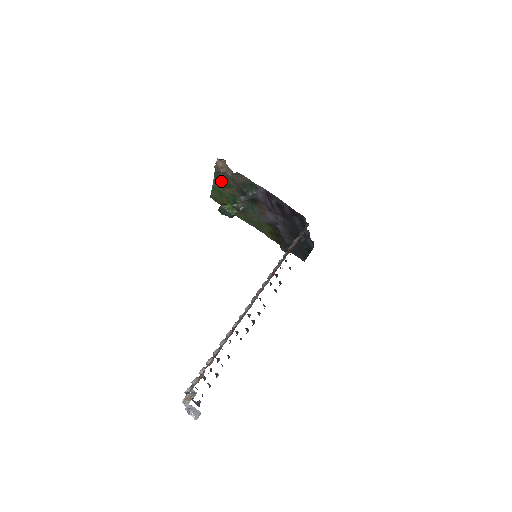
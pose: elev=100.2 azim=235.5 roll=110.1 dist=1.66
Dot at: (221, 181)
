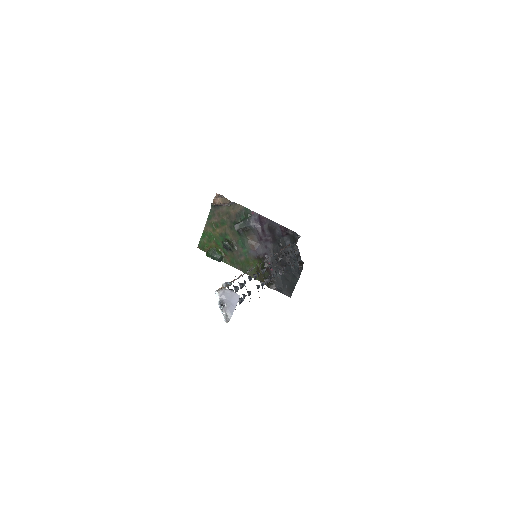
Dot at: (214, 221)
